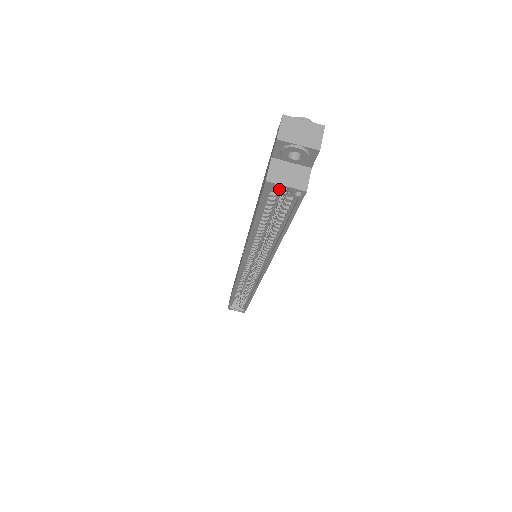
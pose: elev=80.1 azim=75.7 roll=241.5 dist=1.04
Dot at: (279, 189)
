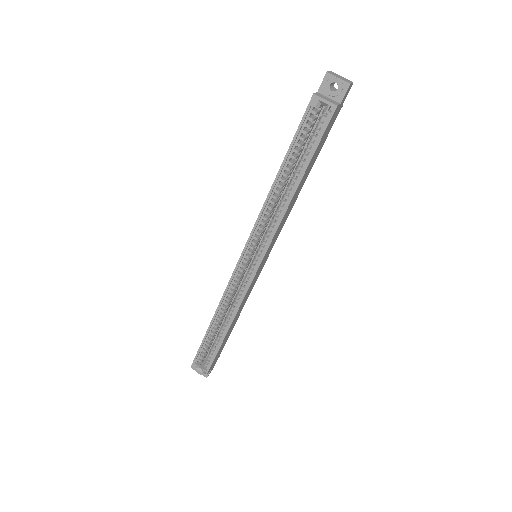
Dot at: occluded
